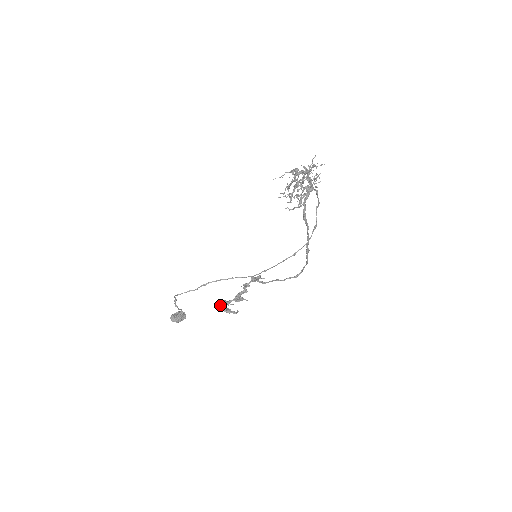
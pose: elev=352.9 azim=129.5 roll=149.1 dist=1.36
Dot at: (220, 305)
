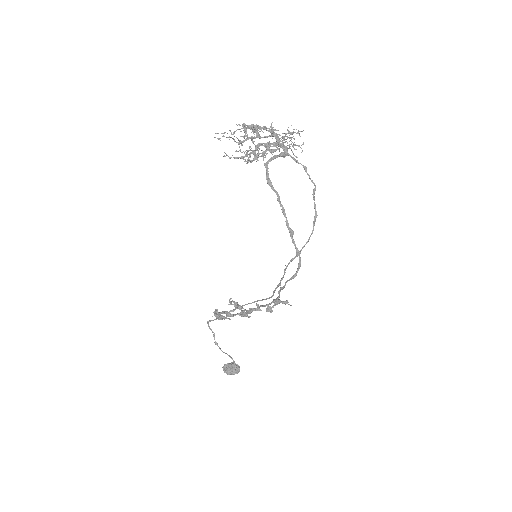
Dot at: (216, 312)
